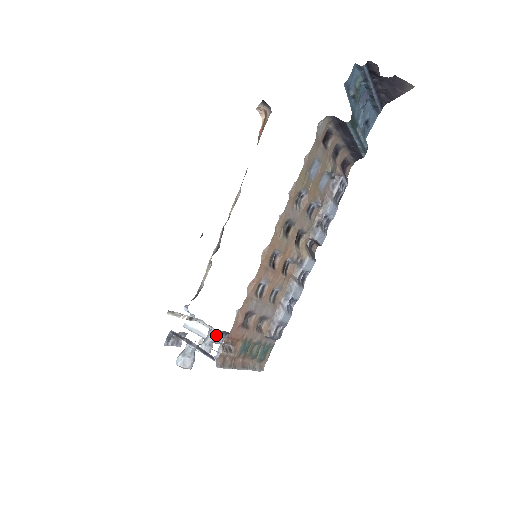
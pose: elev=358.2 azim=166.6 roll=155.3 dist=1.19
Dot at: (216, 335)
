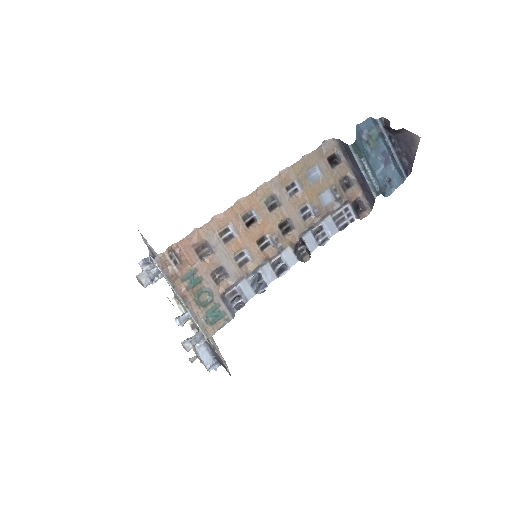
Dot at: (206, 352)
